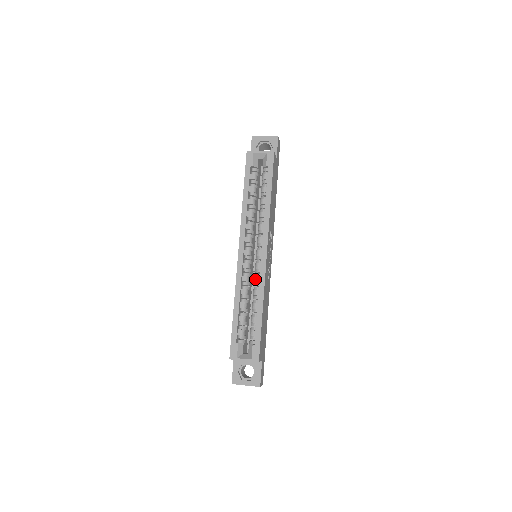
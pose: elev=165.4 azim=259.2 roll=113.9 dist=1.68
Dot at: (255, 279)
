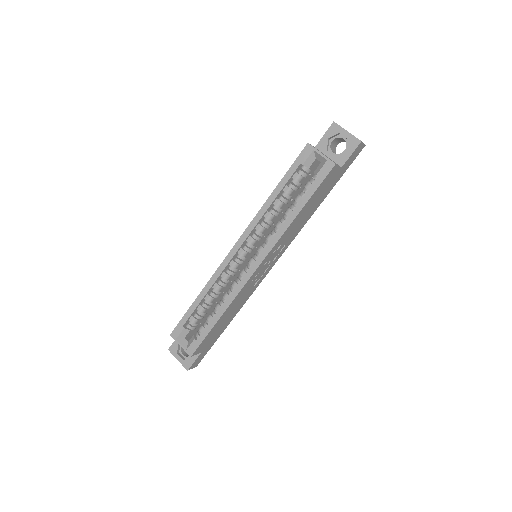
Dot at: (233, 283)
